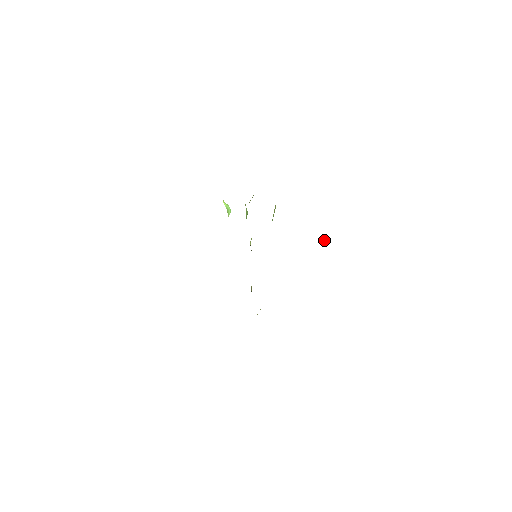
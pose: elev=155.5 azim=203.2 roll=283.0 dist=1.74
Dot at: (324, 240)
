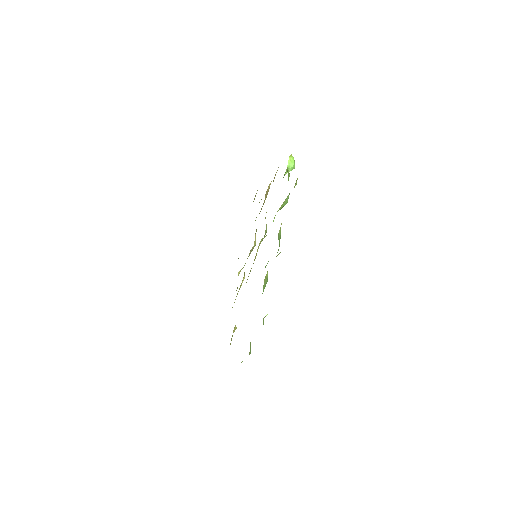
Dot at: occluded
